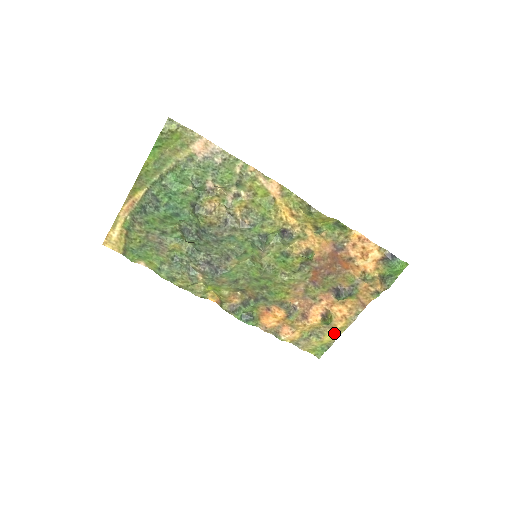
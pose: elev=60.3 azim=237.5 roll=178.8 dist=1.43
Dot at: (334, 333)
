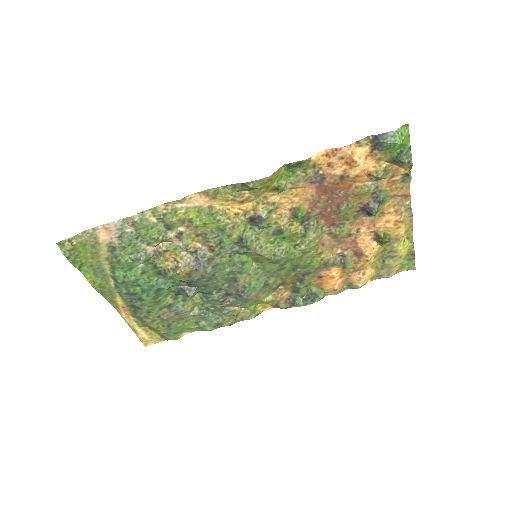
Dot at: (404, 241)
